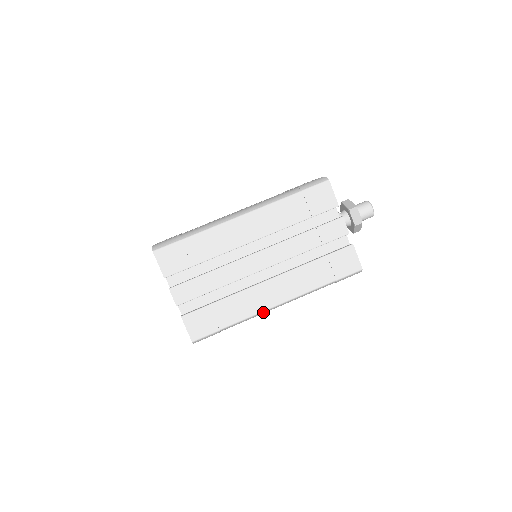
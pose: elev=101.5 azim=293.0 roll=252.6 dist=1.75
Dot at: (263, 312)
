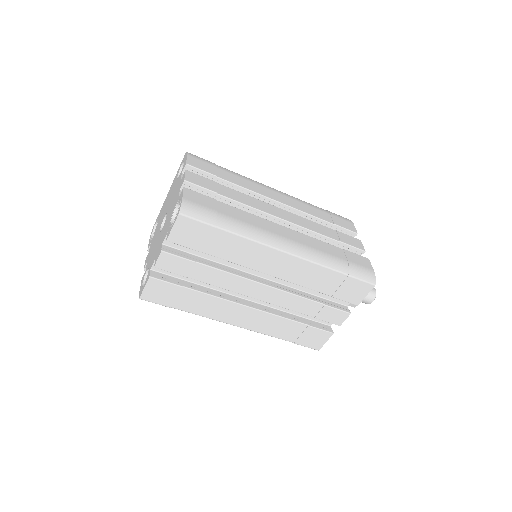
Dot at: (219, 320)
